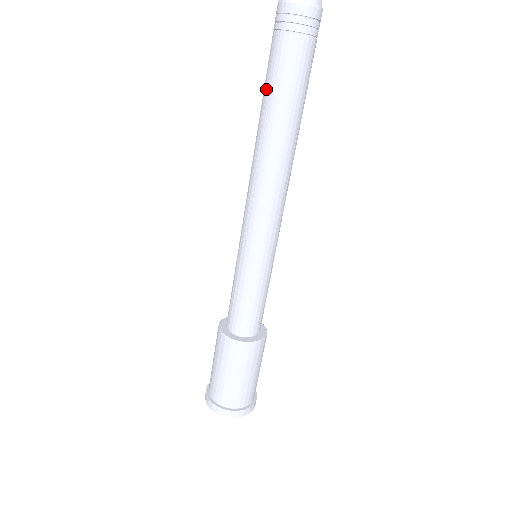
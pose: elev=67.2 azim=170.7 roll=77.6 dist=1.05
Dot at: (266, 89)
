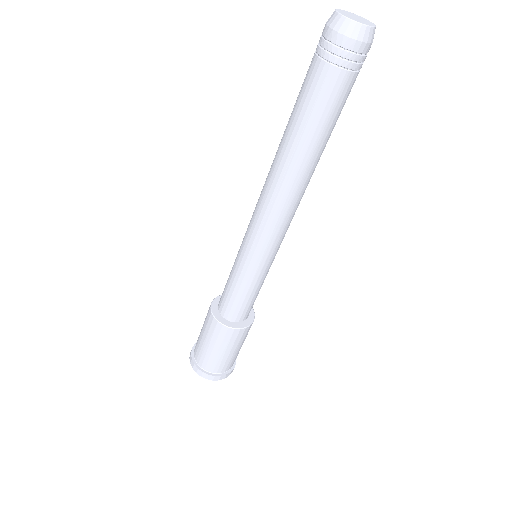
Dot at: (305, 120)
